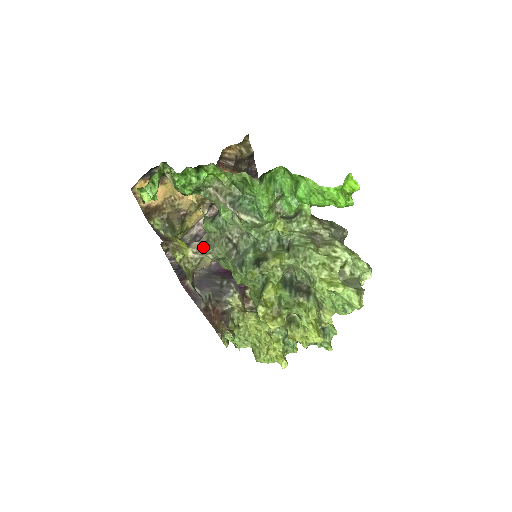
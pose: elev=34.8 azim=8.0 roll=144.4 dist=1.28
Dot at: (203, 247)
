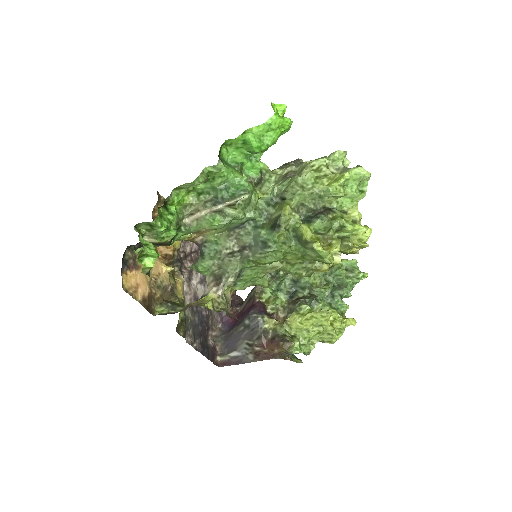
Dot at: (218, 281)
